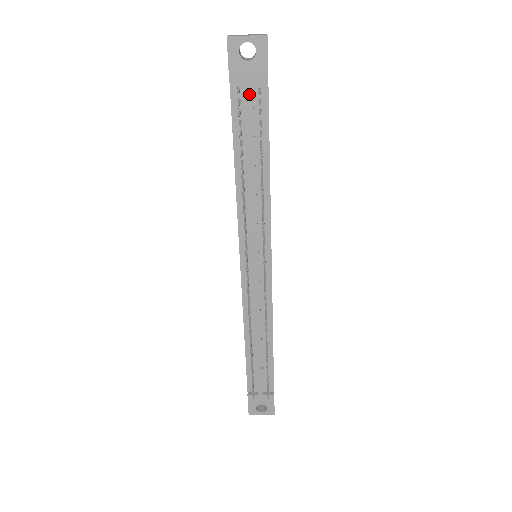
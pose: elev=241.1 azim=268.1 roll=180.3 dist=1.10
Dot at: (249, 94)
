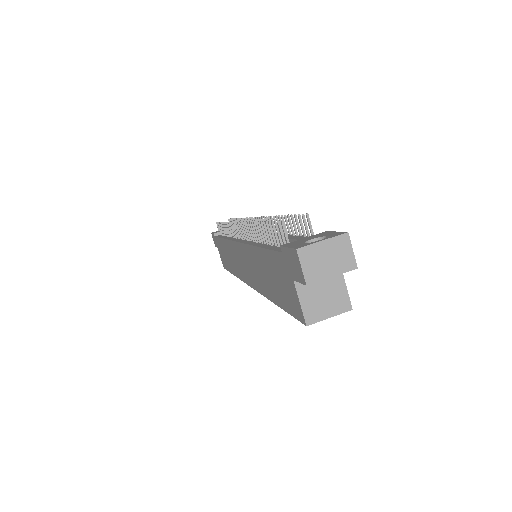
Dot at: occluded
